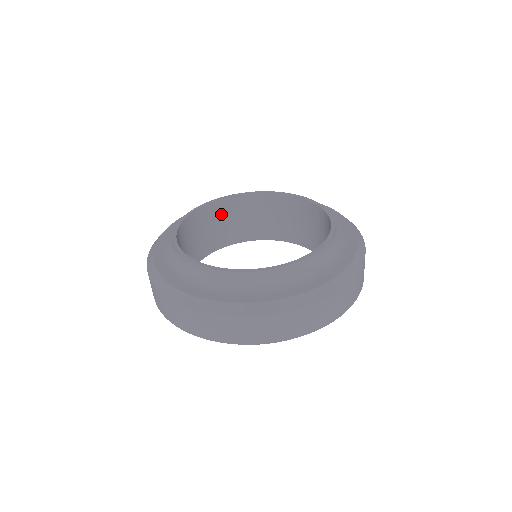
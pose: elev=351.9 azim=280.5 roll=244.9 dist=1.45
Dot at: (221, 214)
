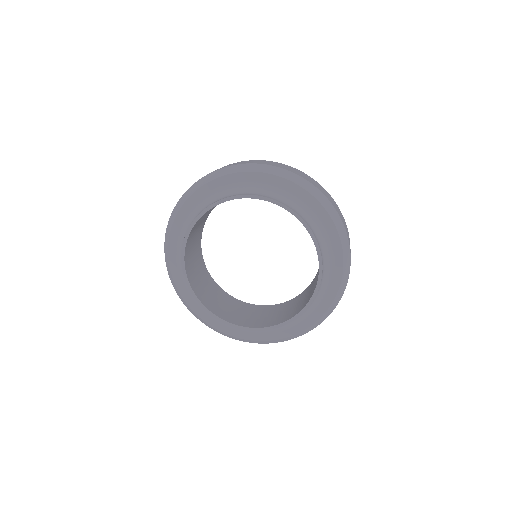
Dot at: occluded
